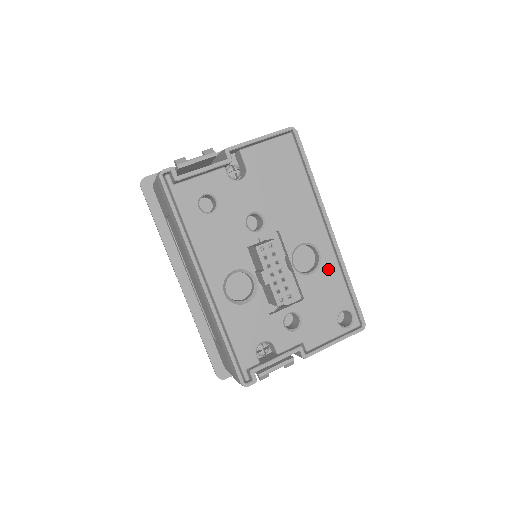
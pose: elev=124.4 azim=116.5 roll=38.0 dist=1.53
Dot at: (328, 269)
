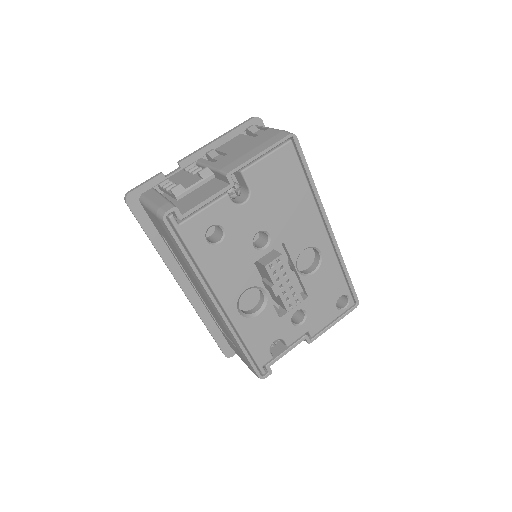
Dot at: (328, 265)
